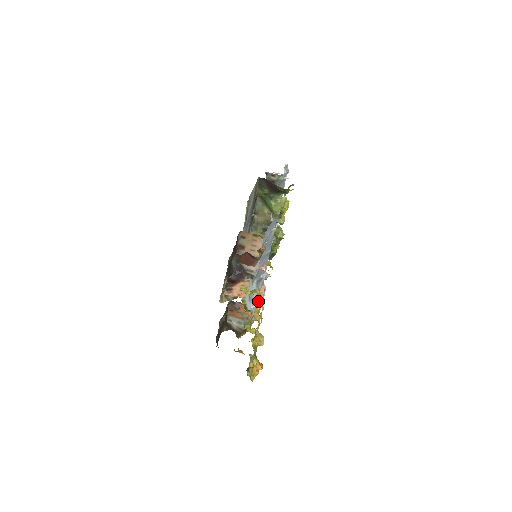
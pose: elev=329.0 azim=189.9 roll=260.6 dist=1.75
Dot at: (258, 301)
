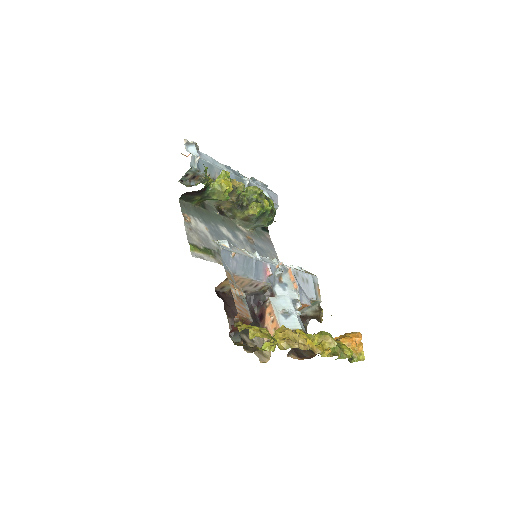
Dot at: (286, 349)
